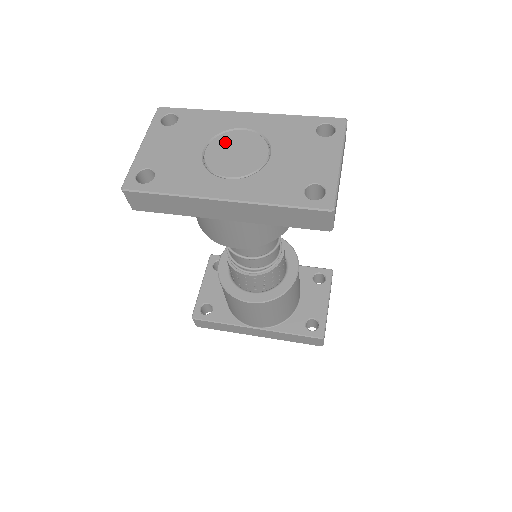
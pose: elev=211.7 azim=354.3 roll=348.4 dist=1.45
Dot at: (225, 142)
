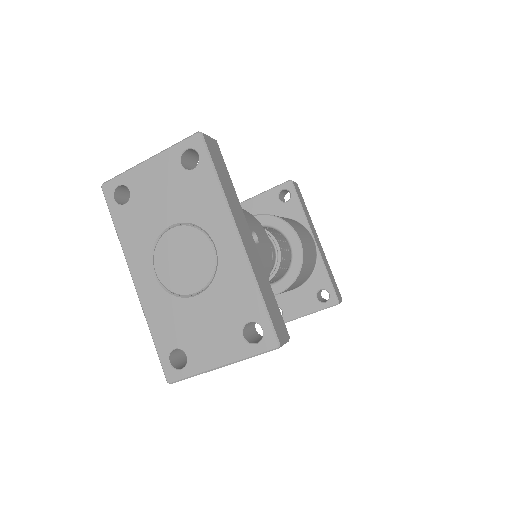
Dot at: (190, 240)
